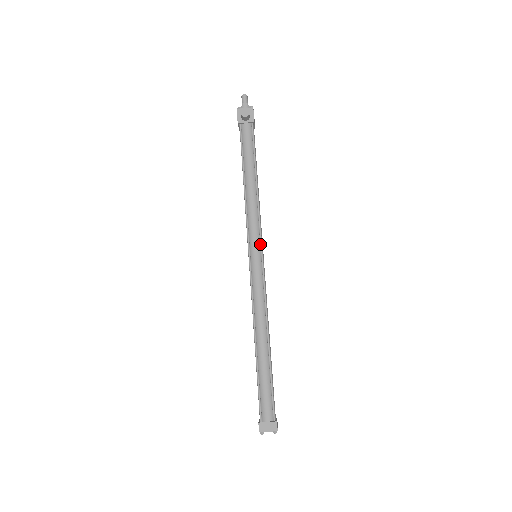
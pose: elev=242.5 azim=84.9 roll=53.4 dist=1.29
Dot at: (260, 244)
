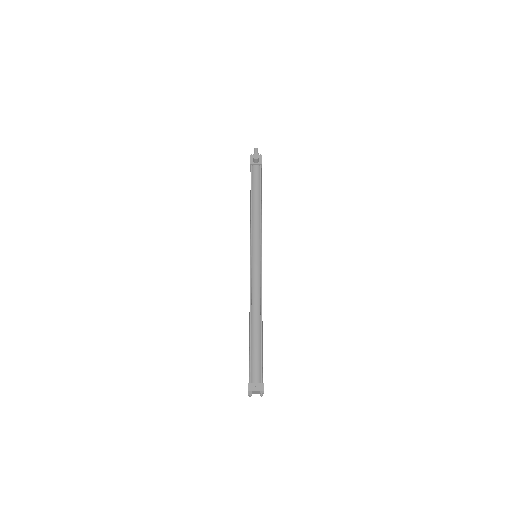
Dot at: (260, 246)
